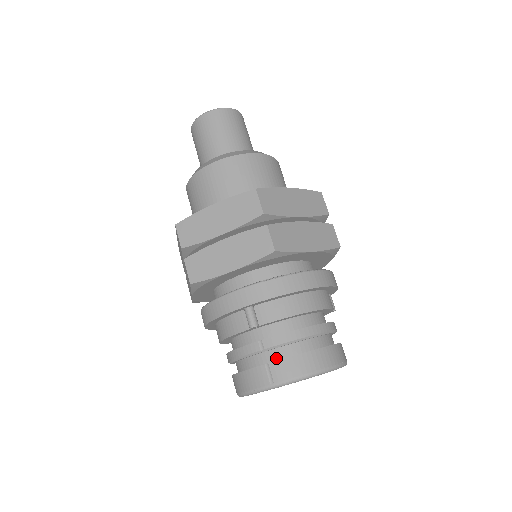
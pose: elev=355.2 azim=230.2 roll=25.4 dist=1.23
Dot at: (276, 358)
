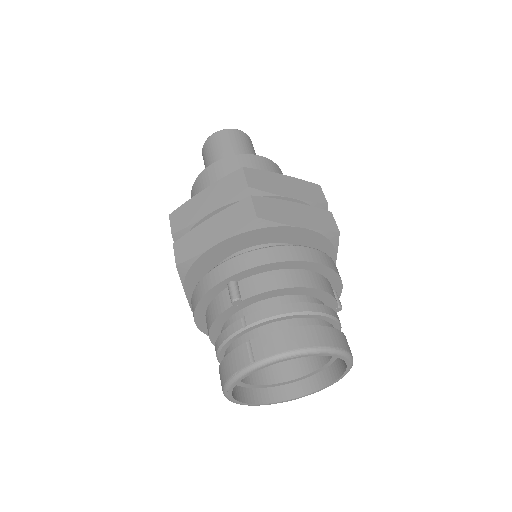
Dot at: occluded
